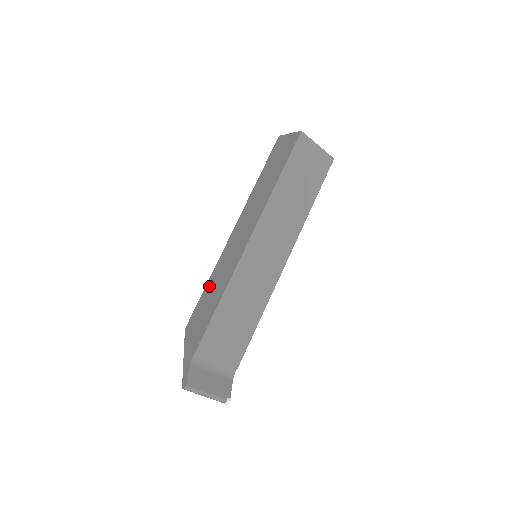
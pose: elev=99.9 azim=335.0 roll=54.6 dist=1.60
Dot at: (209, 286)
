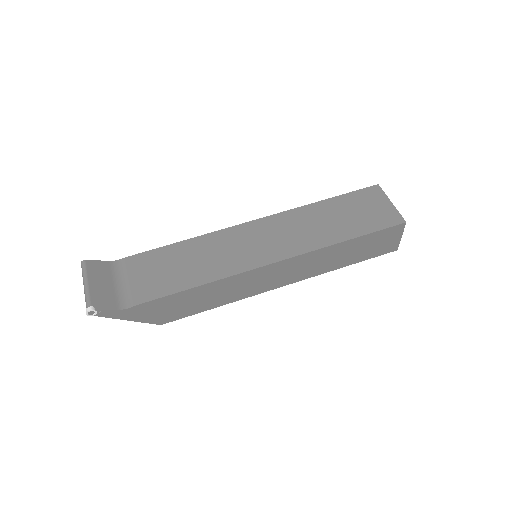
Dot at: occluded
